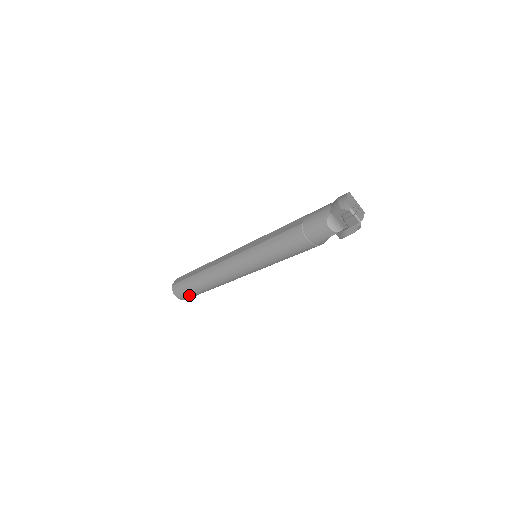
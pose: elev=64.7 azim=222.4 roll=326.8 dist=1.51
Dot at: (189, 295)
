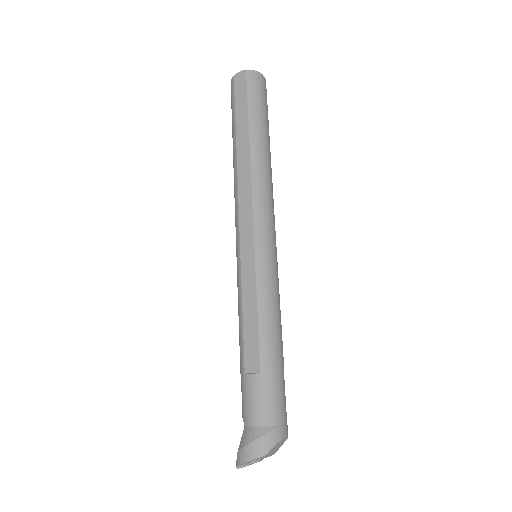
Dot at: occluded
